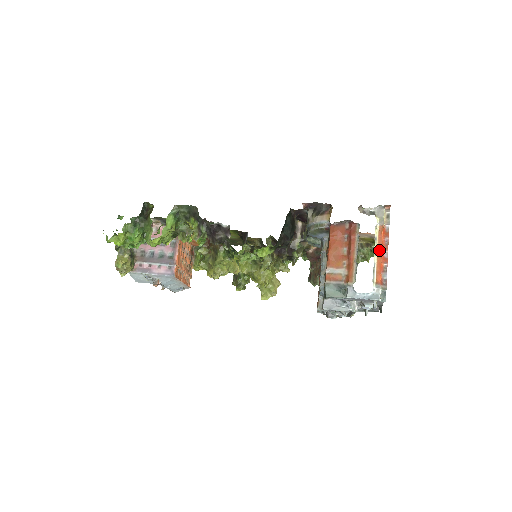
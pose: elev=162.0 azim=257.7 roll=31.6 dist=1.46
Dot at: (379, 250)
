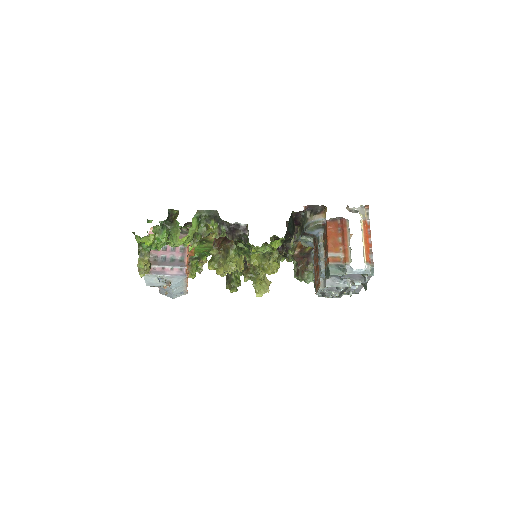
Dot at: (365, 238)
